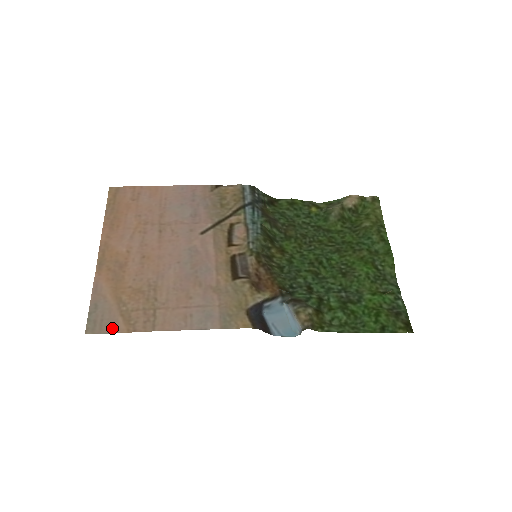
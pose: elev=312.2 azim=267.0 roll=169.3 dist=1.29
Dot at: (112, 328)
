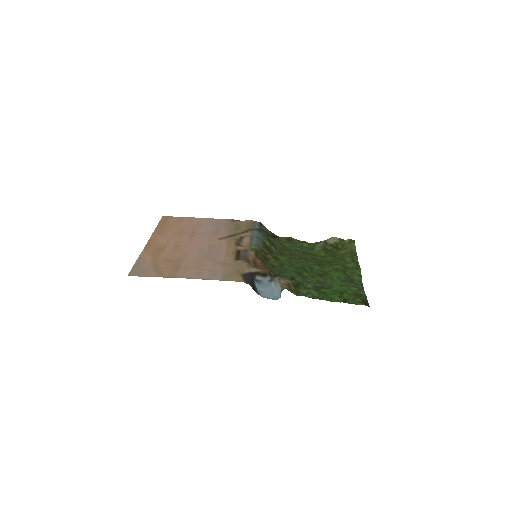
Dot at: (147, 275)
